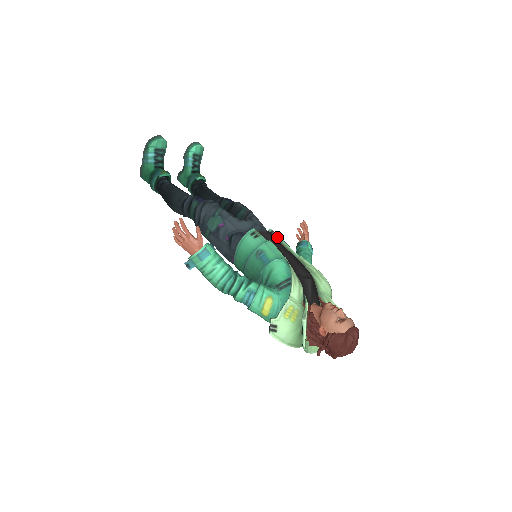
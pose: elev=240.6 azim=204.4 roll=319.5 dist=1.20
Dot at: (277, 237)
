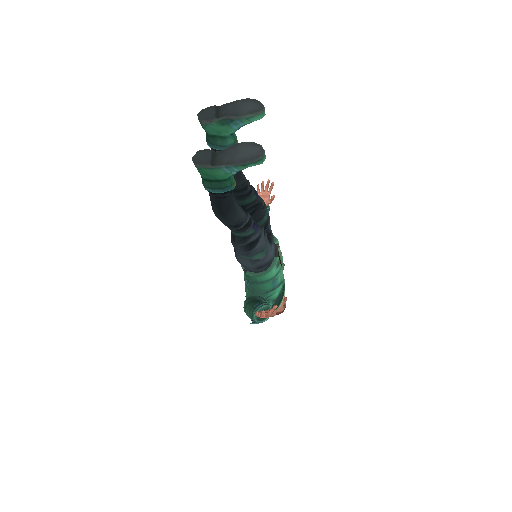
Dot at: (279, 249)
